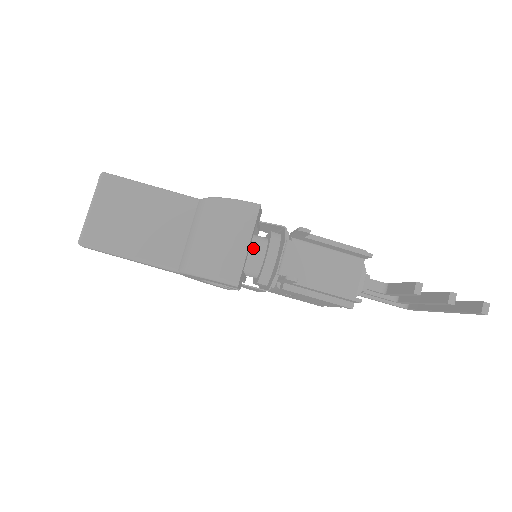
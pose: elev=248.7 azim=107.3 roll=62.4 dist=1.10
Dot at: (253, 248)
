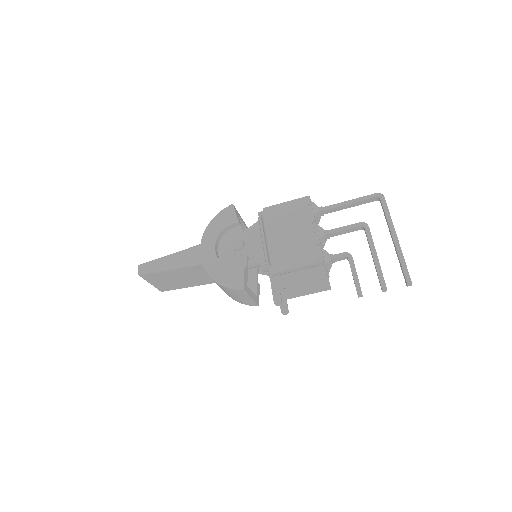
Dot at: (252, 265)
